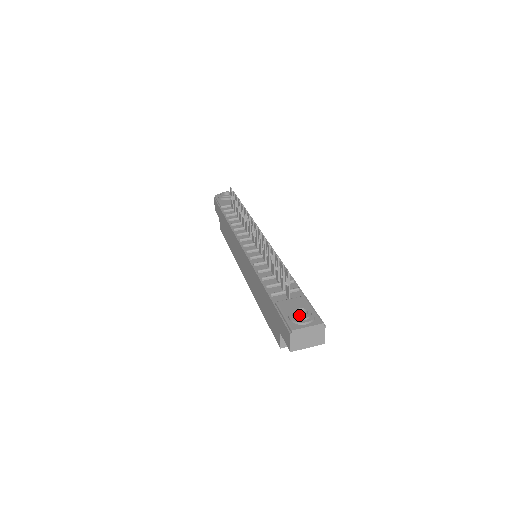
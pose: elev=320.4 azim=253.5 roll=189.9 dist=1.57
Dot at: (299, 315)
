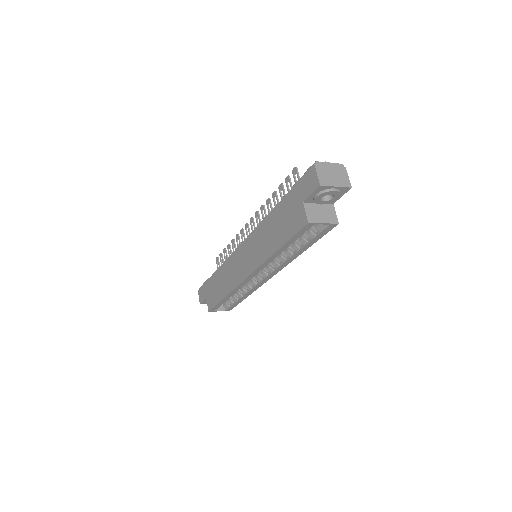
Dot at: occluded
